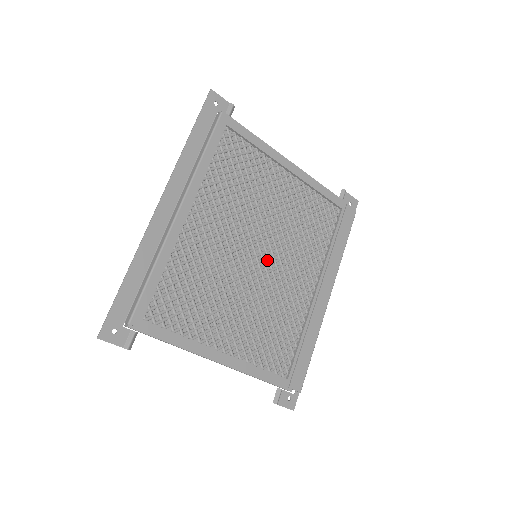
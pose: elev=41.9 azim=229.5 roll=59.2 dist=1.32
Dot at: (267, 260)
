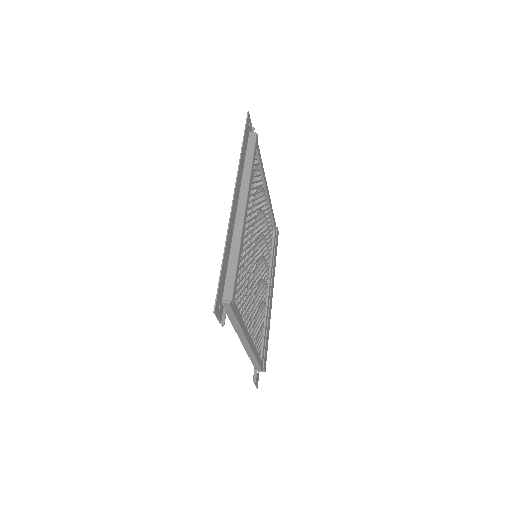
Dot at: (258, 261)
